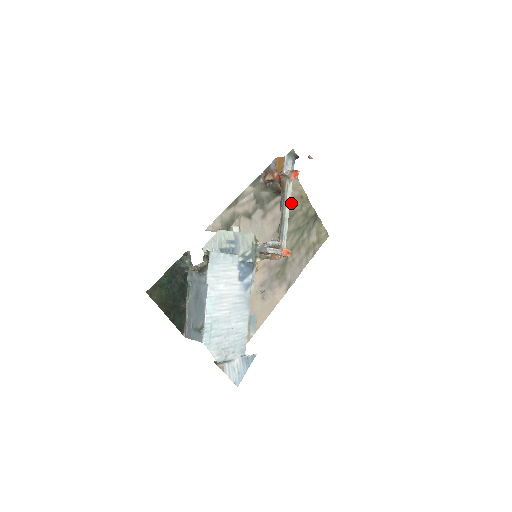
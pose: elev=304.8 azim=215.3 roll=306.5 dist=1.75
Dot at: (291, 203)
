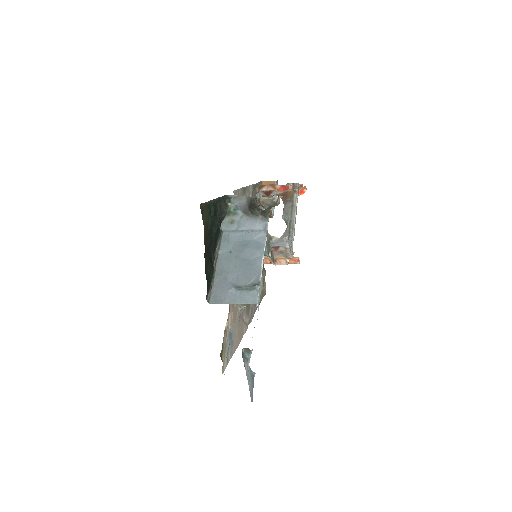
Dot at: occluded
